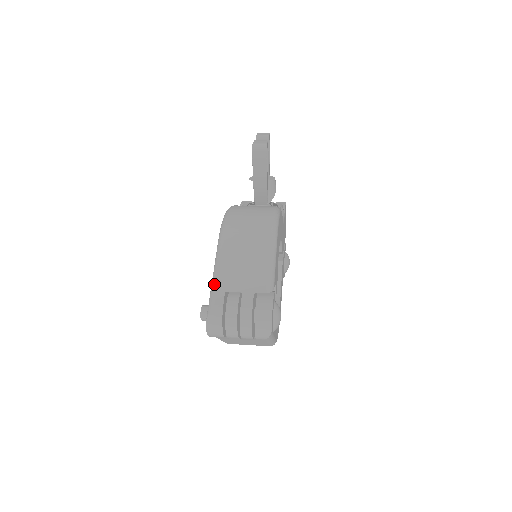
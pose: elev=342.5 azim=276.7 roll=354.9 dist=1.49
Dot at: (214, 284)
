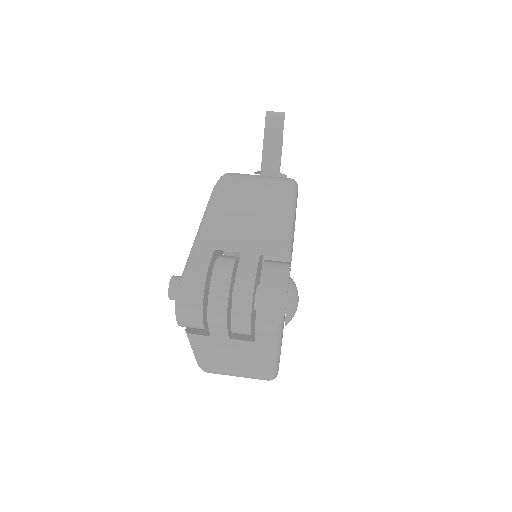
Dot at: (198, 240)
